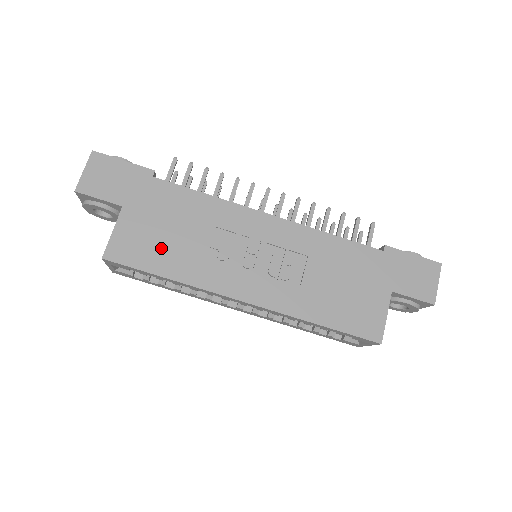
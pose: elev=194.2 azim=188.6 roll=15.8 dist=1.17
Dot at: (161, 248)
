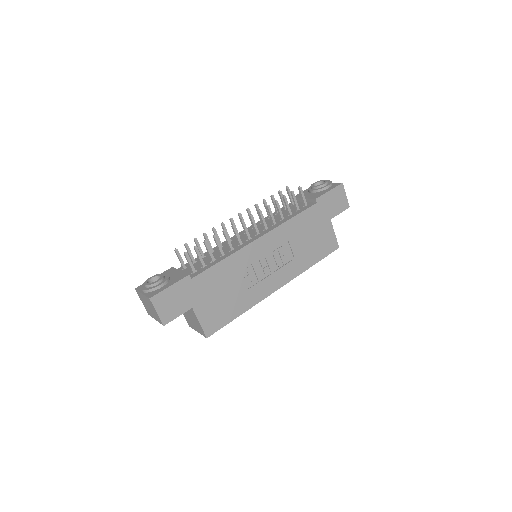
Dot at: (227, 306)
